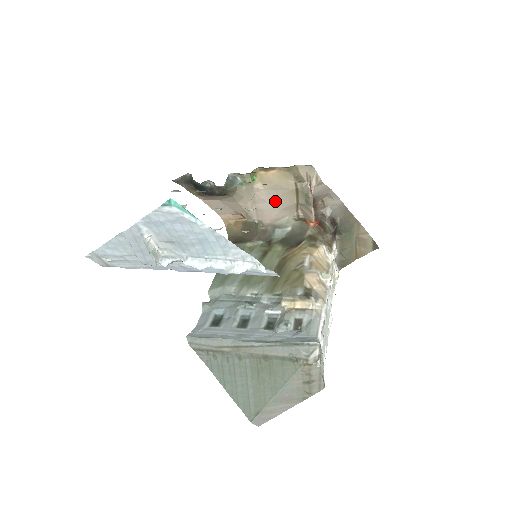
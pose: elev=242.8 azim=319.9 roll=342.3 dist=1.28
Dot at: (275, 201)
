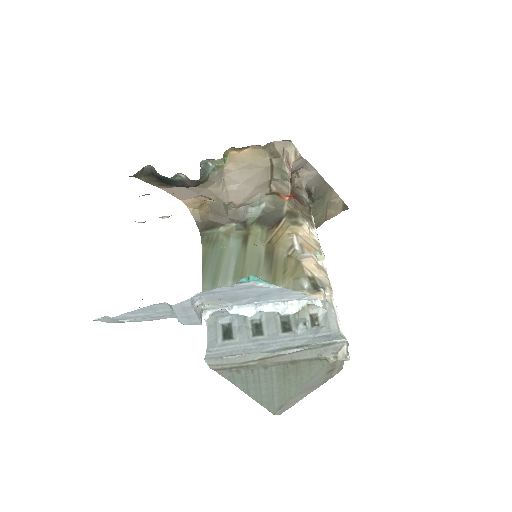
Dot at: (248, 180)
